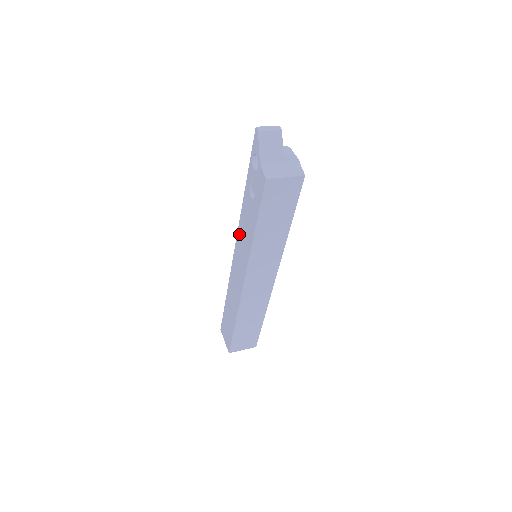
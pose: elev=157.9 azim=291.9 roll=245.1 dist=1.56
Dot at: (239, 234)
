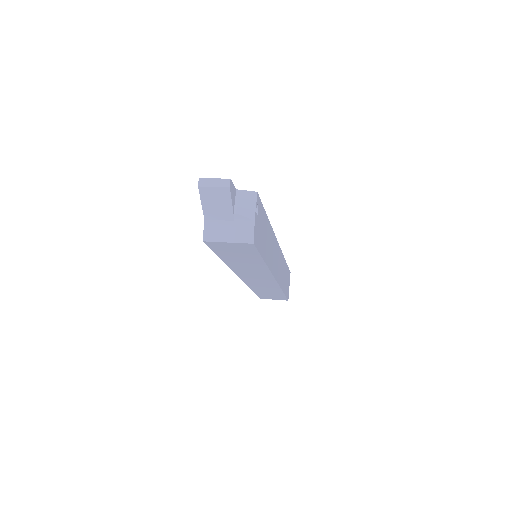
Dot at: occluded
